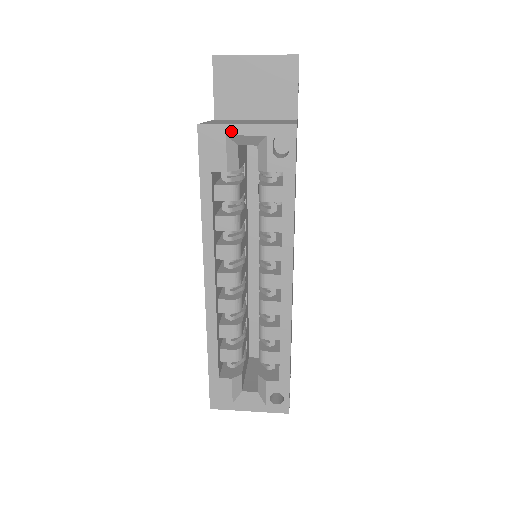
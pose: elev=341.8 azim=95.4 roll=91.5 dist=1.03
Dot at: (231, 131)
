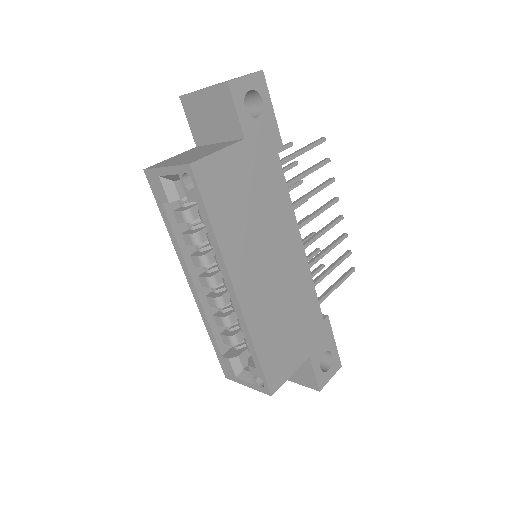
Dot at: (160, 173)
